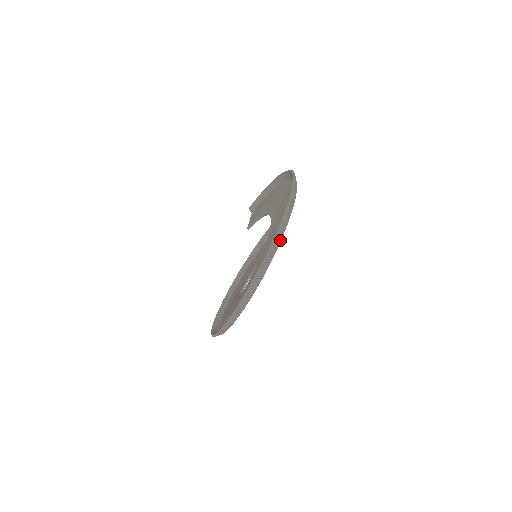
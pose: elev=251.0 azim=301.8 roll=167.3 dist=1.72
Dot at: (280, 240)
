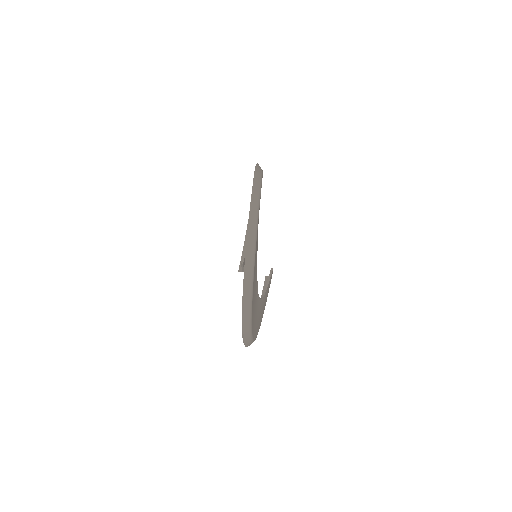
Dot at: (261, 176)
